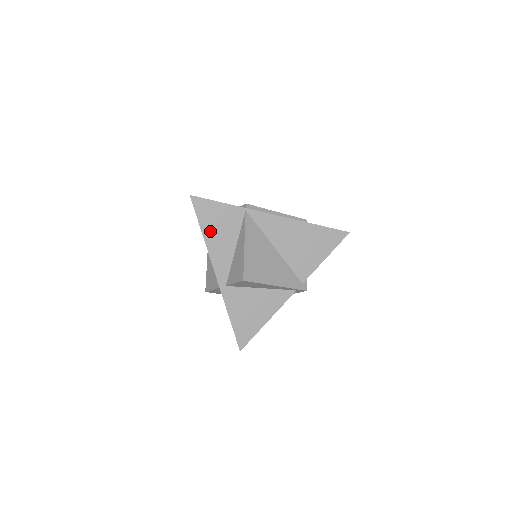
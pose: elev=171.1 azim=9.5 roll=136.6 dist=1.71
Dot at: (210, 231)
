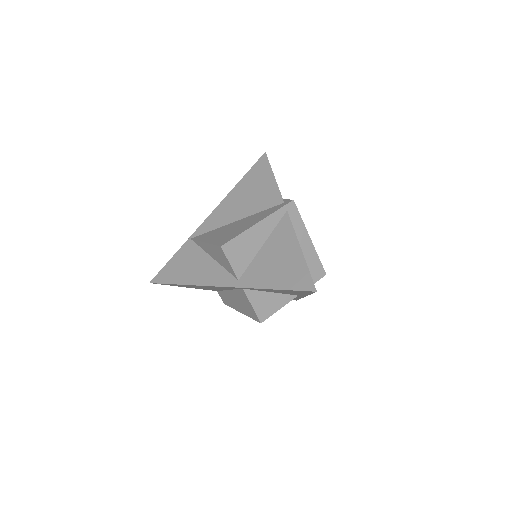
Dot at: (185, 277)
